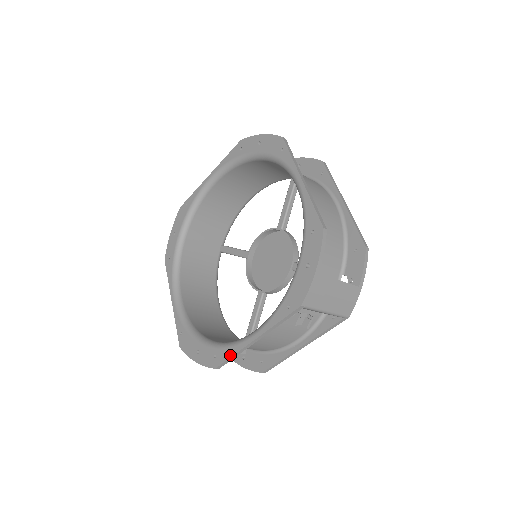
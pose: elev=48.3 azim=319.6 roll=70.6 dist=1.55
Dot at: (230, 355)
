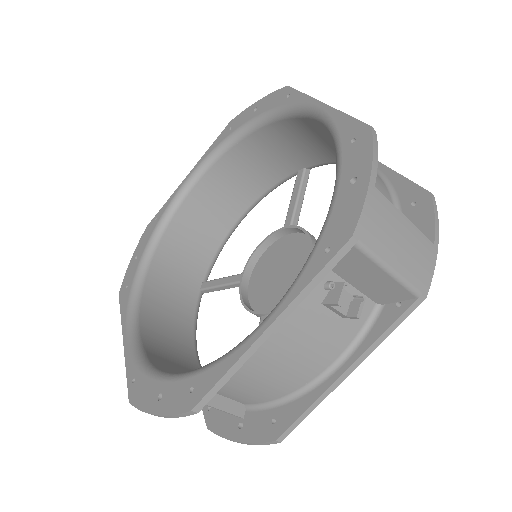
Dot at: (220, 374)
